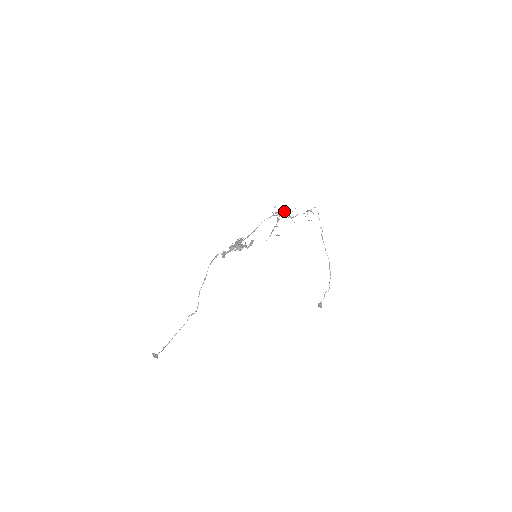
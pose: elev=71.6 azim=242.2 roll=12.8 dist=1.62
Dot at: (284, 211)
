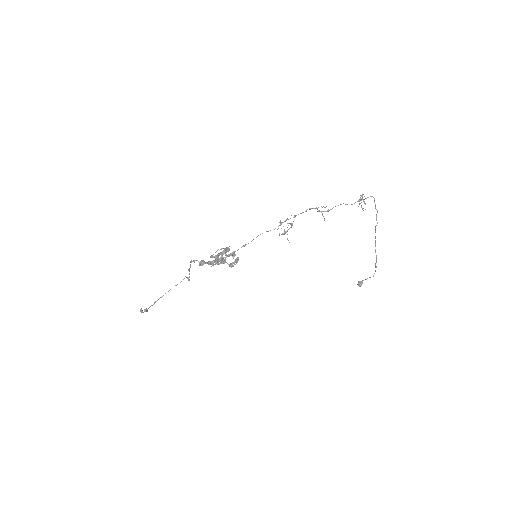
Dot at: (309, 208)
